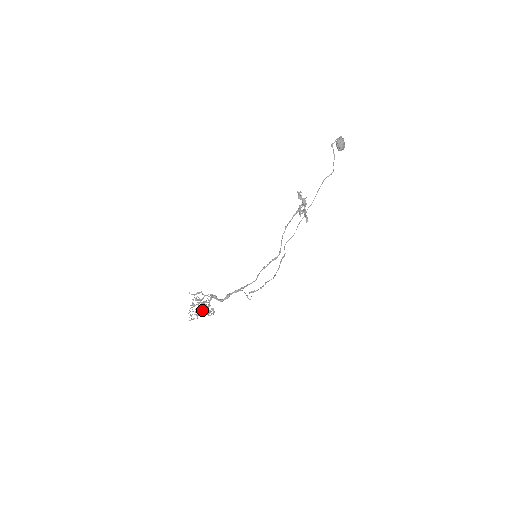
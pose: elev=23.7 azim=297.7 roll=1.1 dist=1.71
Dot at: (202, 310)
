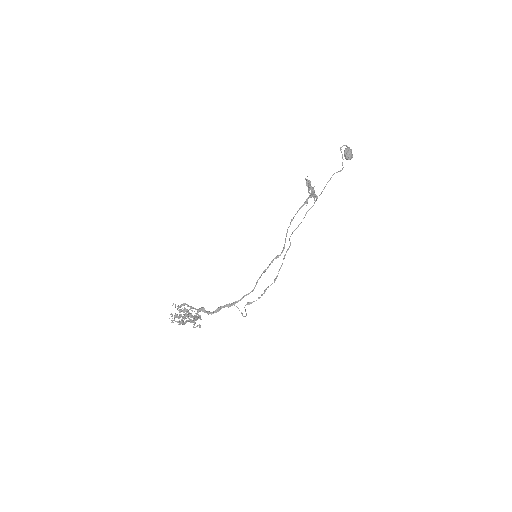
Dot at: (186, 322)
